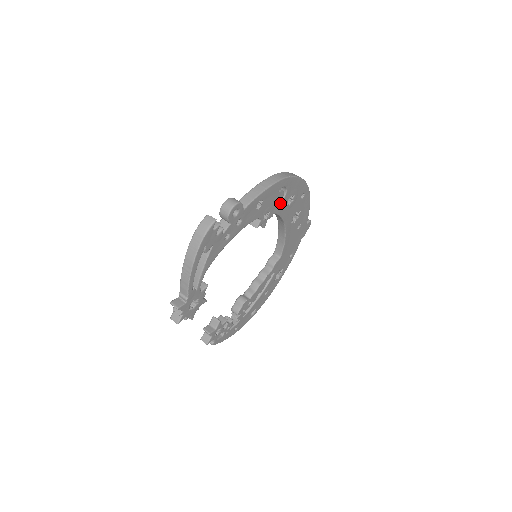
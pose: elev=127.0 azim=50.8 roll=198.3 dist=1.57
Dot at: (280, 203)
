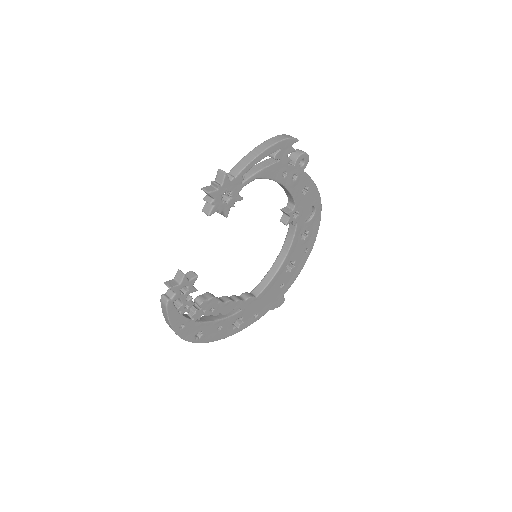
Dot at: (303, 222)
